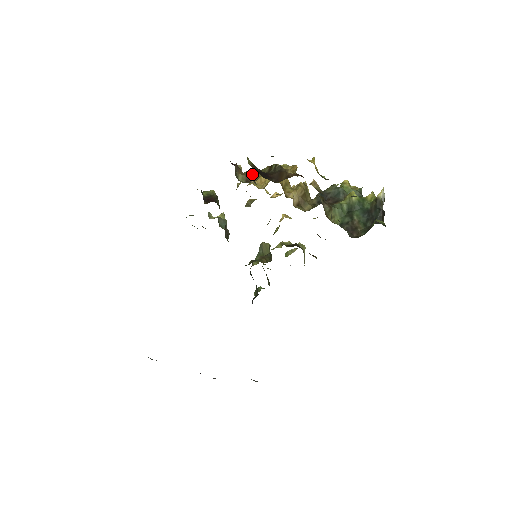
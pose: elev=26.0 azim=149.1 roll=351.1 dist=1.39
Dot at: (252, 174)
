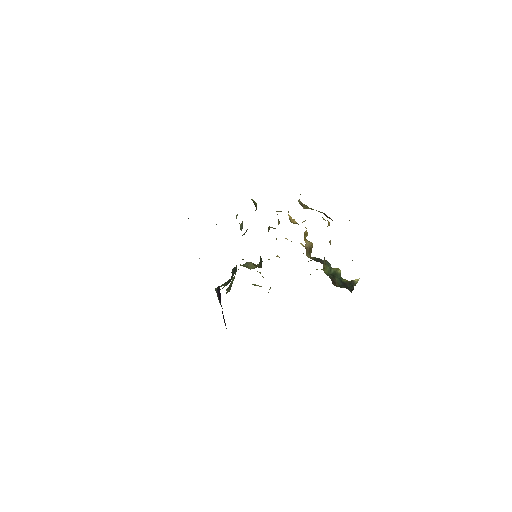
Dot at: (306, 206)
